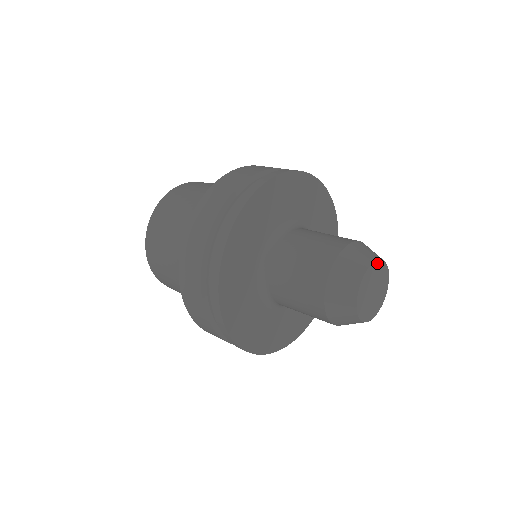
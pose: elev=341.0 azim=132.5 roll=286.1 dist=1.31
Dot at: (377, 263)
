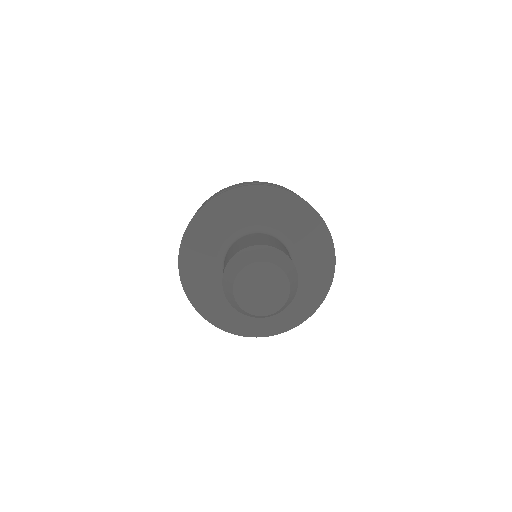
Dot at: (278, 270)
